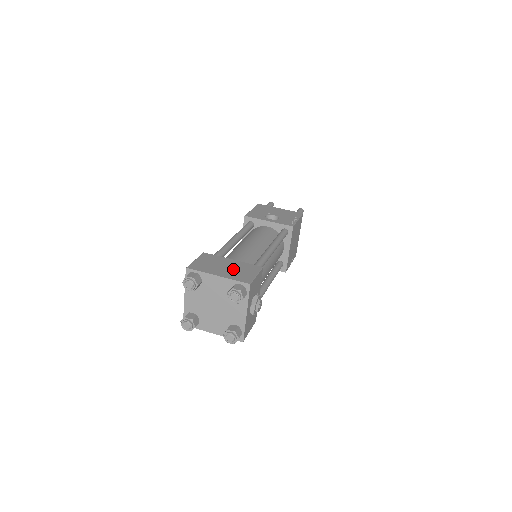
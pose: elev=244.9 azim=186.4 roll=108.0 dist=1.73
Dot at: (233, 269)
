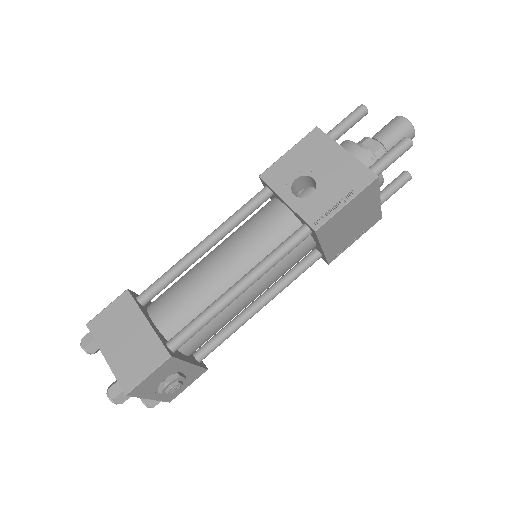
Dot at: (131, 348)
